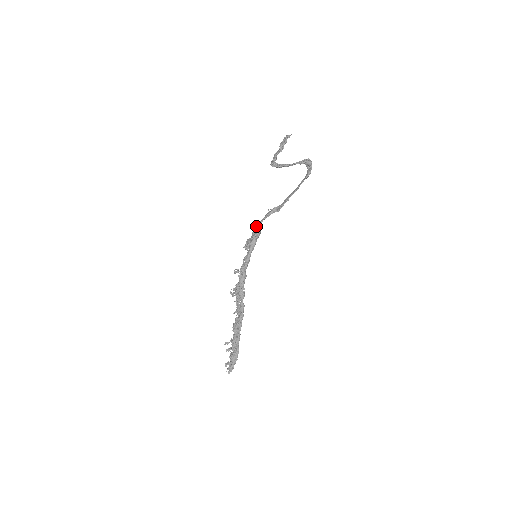
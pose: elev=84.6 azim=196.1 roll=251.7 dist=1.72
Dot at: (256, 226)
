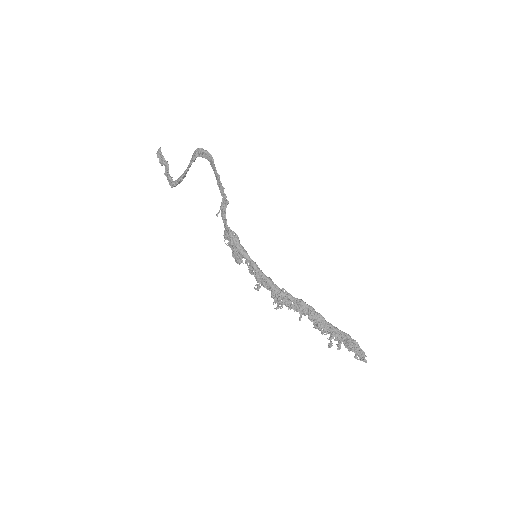
Dot at: (226, 235)
